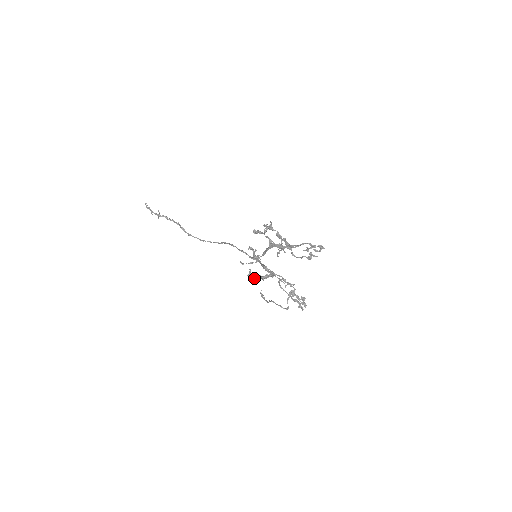
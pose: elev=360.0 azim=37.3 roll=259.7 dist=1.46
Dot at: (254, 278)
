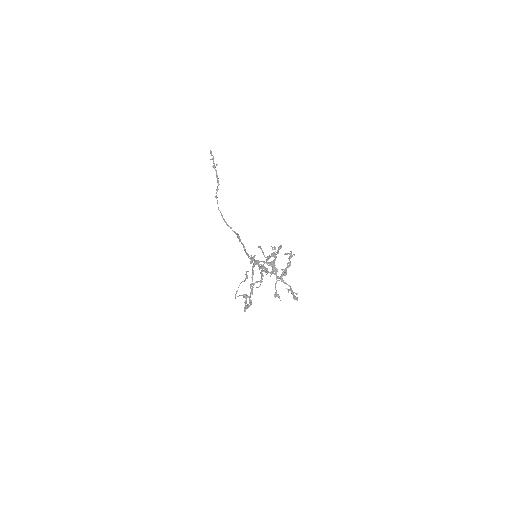
Dot at: occluded
